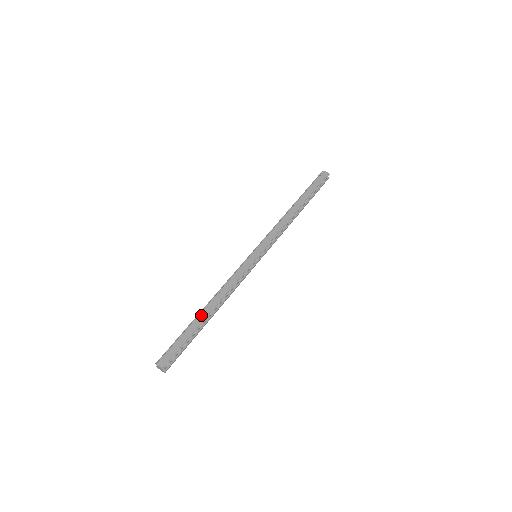
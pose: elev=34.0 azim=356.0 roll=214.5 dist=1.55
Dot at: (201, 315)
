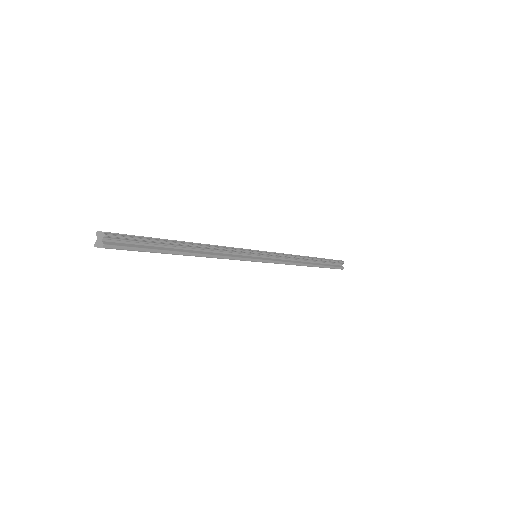
Dot at: occluded
